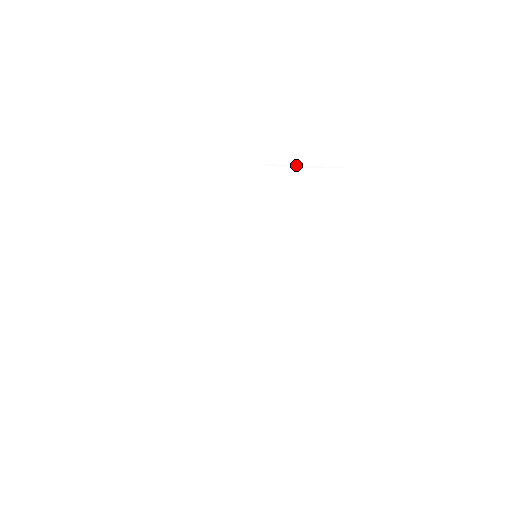
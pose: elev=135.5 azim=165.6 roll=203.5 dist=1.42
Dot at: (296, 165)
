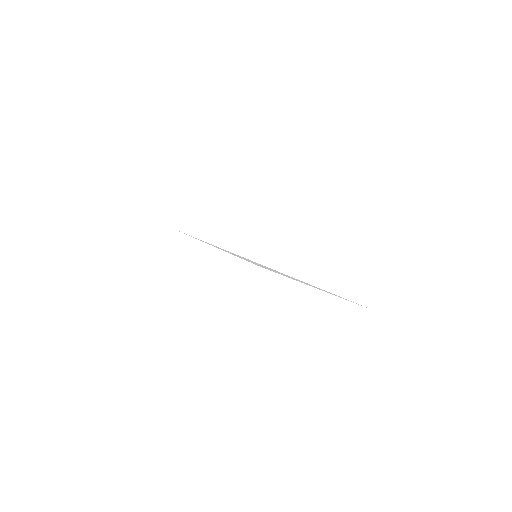
Dot at: (355, 278)
